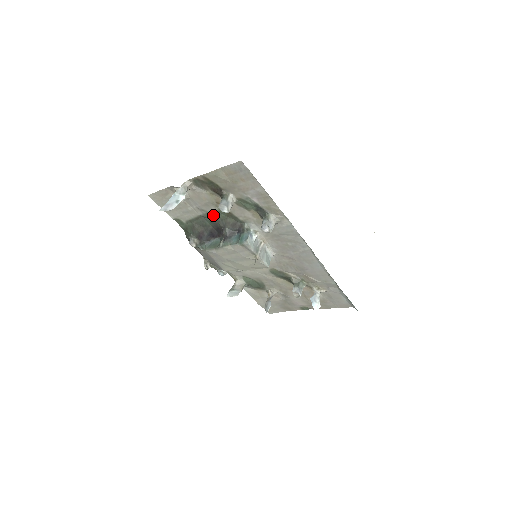
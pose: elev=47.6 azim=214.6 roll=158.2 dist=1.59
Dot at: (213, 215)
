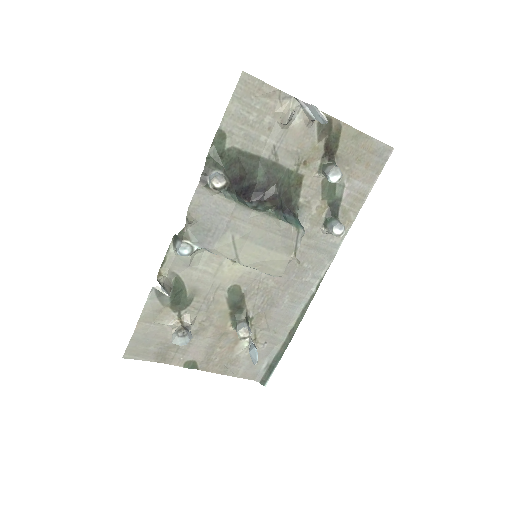
Dot at: (280, 170)
